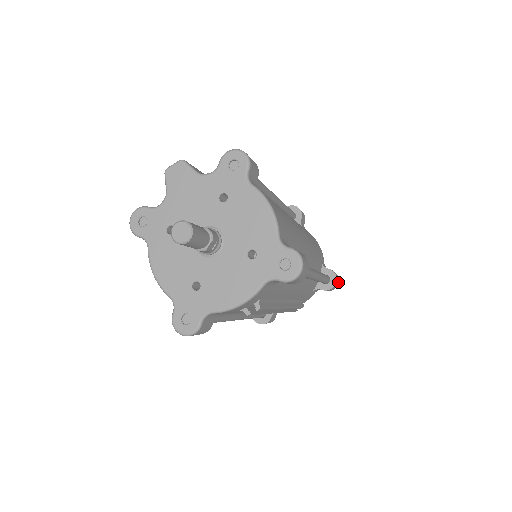
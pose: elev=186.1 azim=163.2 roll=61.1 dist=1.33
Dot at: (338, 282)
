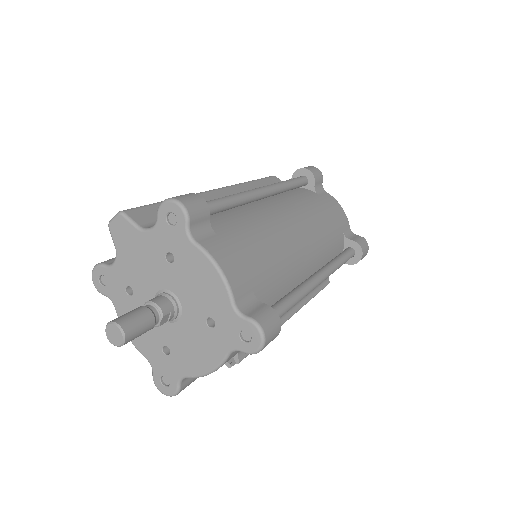
Dot at: (367, 249)
